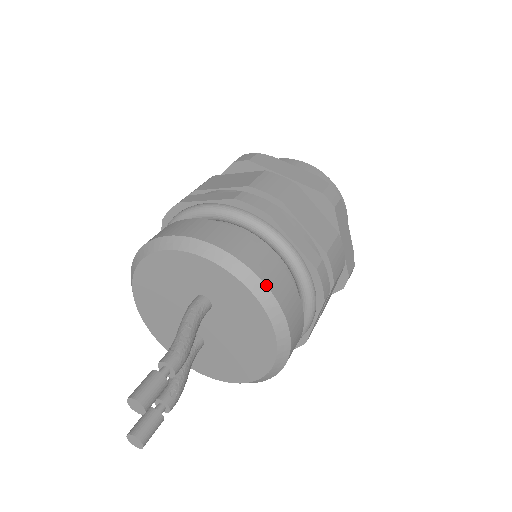
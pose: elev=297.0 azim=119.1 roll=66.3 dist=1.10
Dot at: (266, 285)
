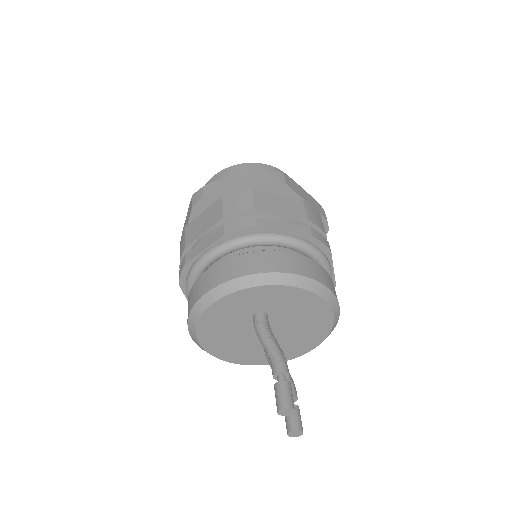
Dot at: (295, 274)
